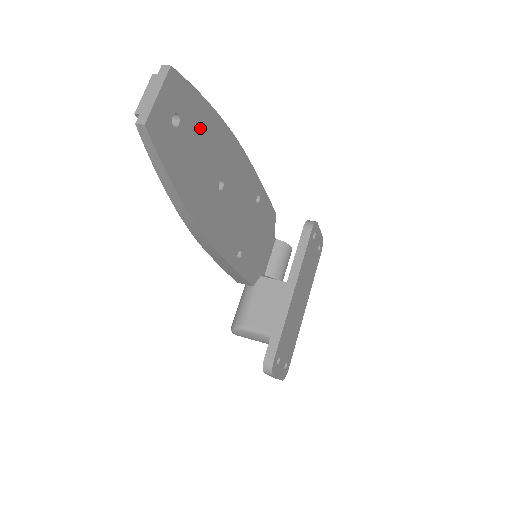
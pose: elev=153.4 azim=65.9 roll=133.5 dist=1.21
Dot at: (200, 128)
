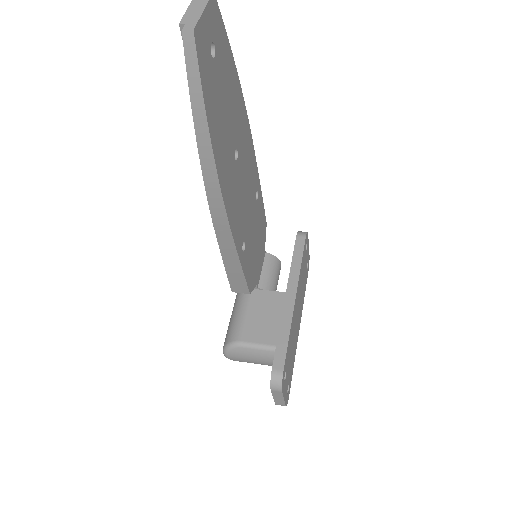
Dot at: (227, 77)
